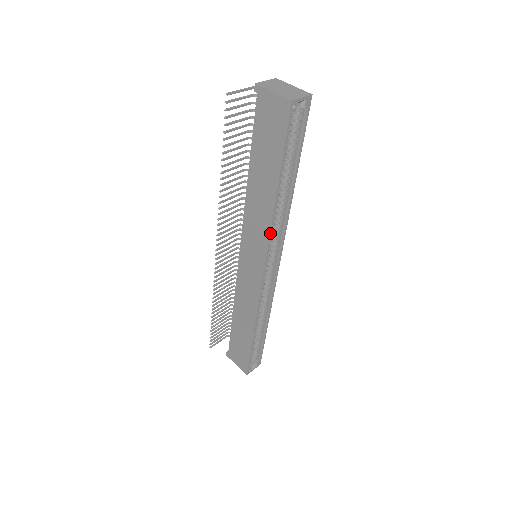
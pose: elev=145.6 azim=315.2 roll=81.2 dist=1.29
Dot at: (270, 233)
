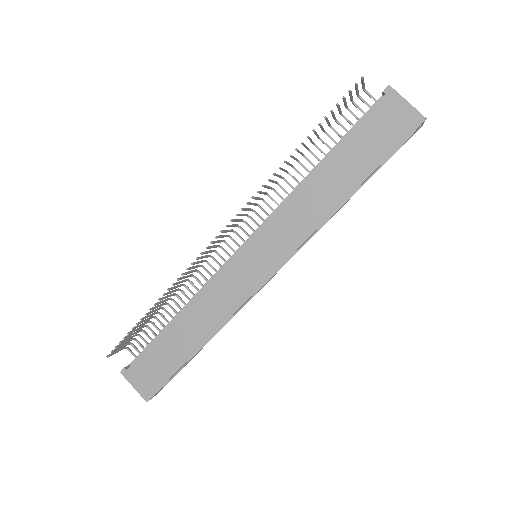
Dot at: (312, 234)
